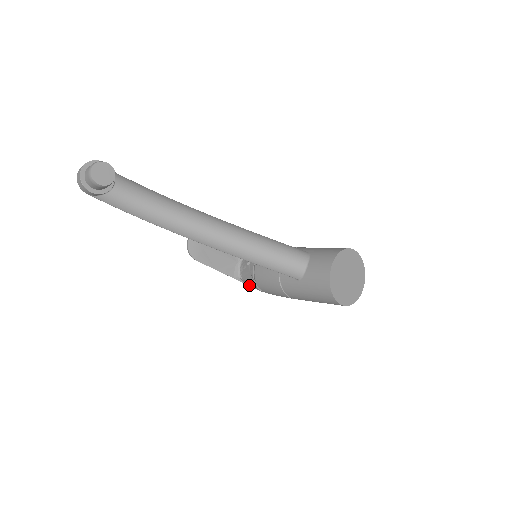
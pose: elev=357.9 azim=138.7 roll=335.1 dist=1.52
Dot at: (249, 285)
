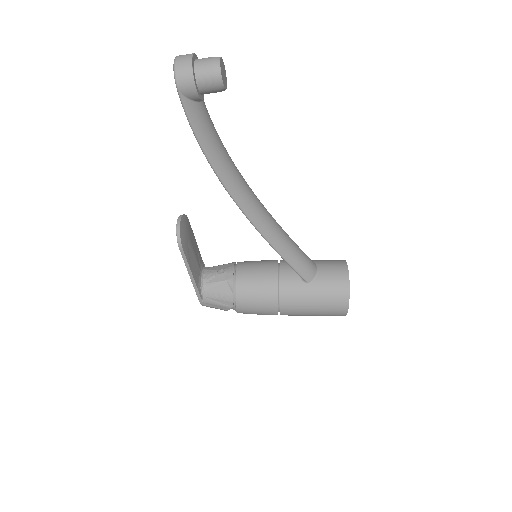
Dot at: (211, 300)
